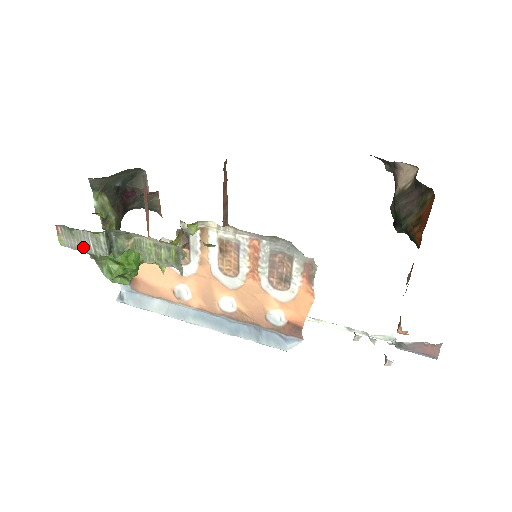
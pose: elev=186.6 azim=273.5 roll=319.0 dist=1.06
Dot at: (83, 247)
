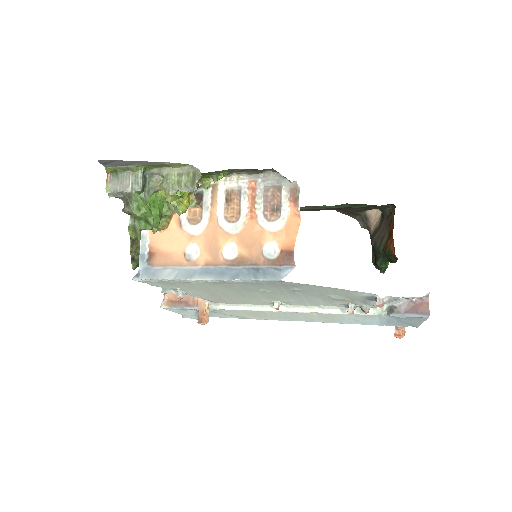
Dot at: (123, 188)
